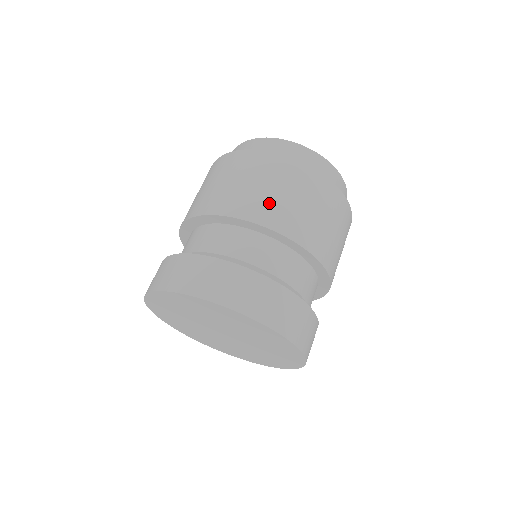
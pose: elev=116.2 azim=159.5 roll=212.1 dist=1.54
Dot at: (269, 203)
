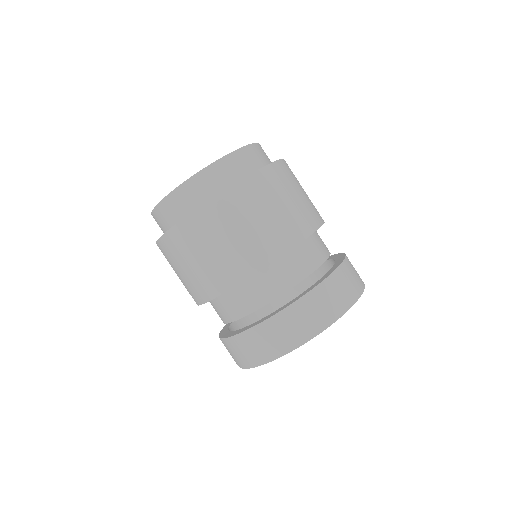
Dot at: (271, 232)
